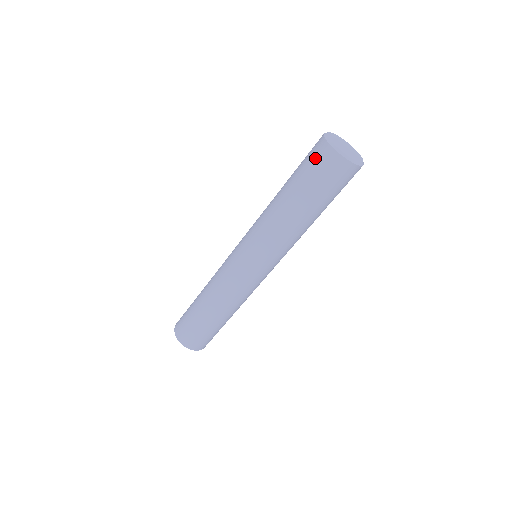
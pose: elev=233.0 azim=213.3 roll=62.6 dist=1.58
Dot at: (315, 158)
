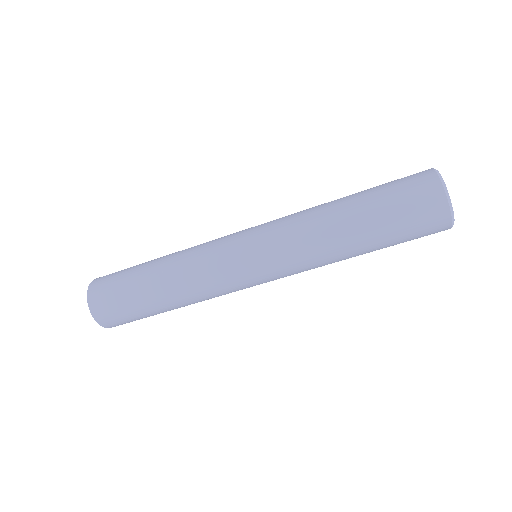
Dot at: (407, 176)
